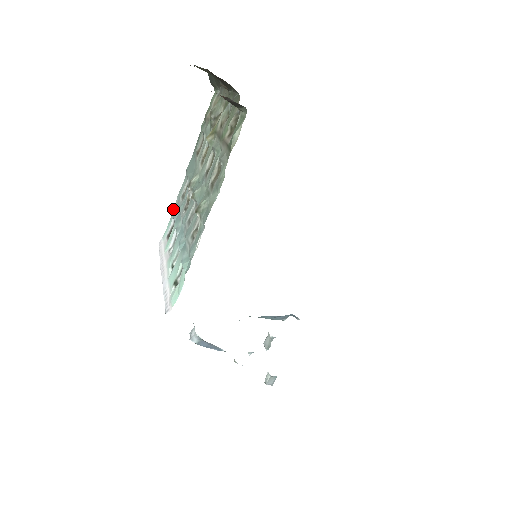
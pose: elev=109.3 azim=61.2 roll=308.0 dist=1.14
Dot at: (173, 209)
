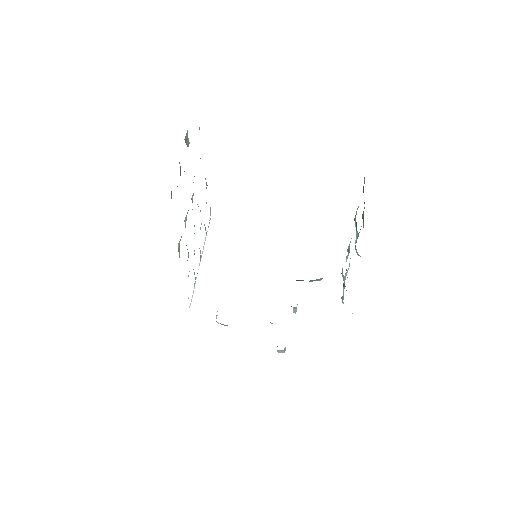
Dot at: occluded
